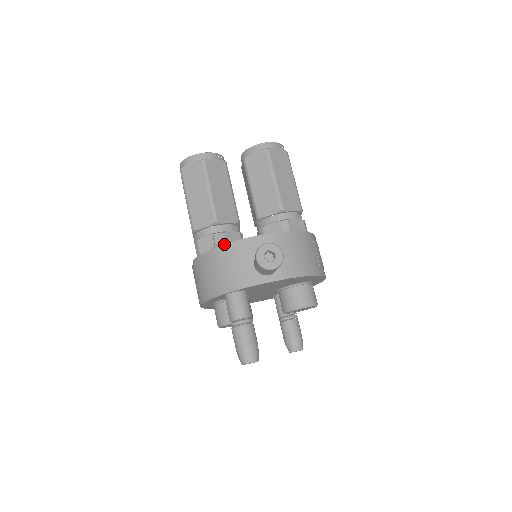
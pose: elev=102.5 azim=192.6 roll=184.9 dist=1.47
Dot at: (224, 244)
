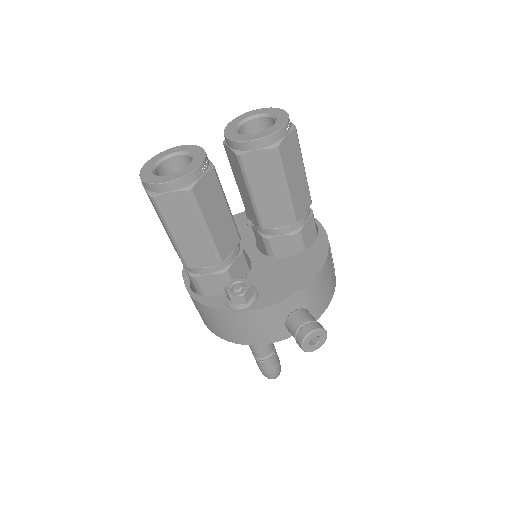
Dot at: (248, 311)
